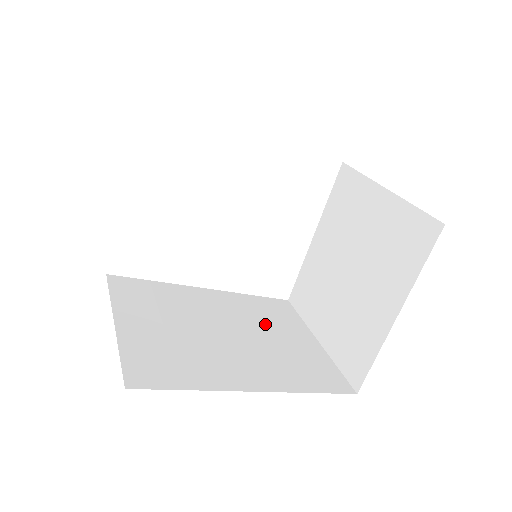
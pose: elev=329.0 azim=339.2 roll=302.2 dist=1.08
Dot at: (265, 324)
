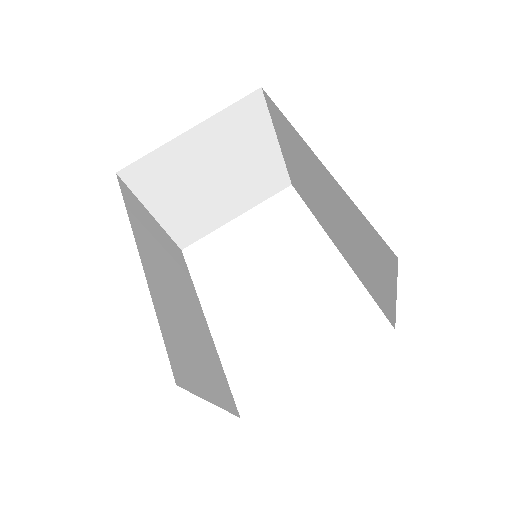
Dot at: (203, 350)
